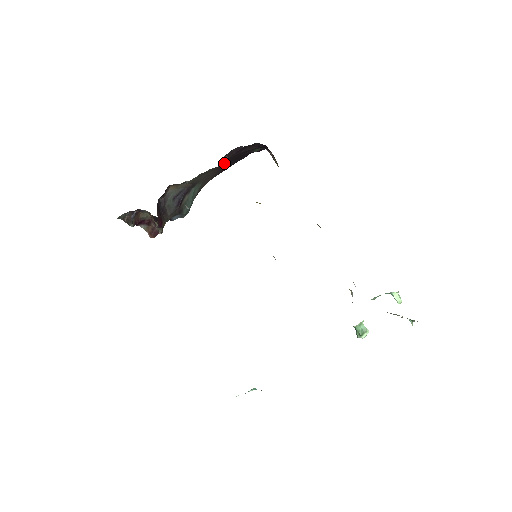
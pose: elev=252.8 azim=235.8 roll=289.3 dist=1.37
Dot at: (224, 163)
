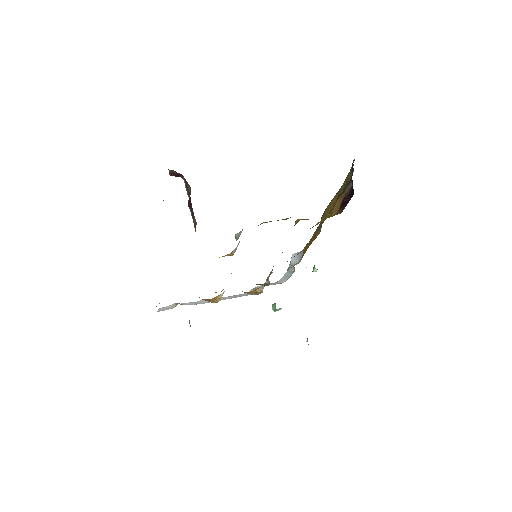
Dot at: occluded
